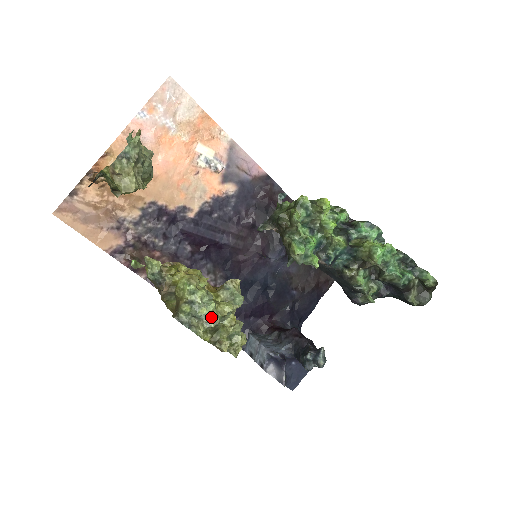
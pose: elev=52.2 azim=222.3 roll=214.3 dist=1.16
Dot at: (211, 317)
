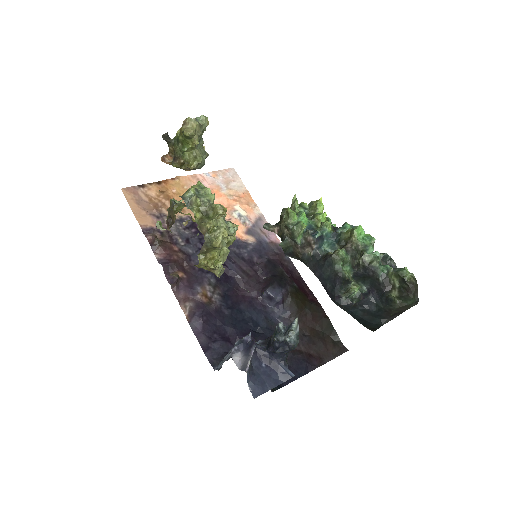
Dot at: (208, 199)
